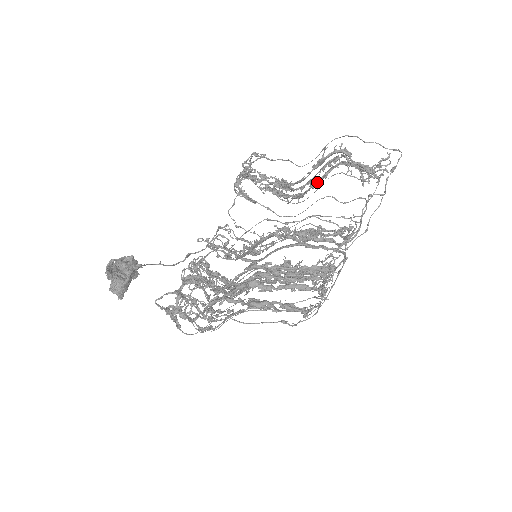
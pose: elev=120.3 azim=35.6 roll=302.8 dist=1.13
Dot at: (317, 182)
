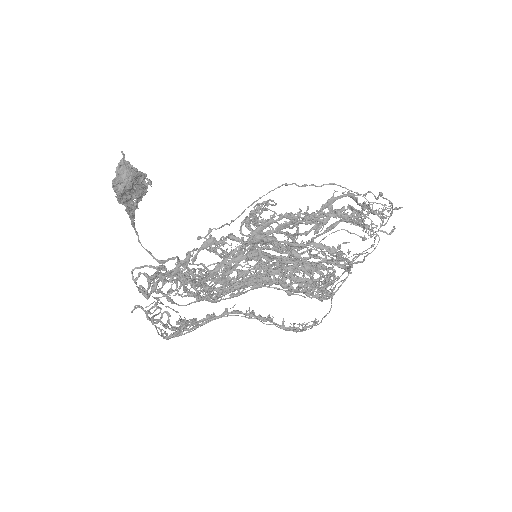
Dot at: (322, 228)
